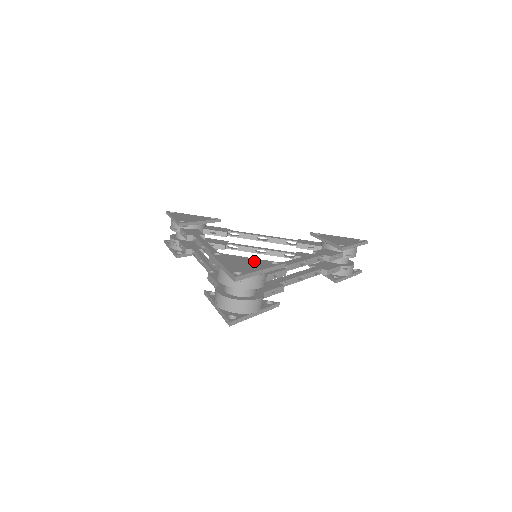
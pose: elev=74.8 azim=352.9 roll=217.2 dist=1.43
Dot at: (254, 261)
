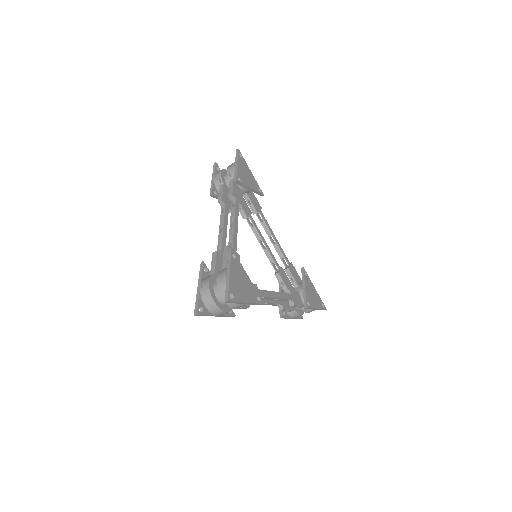
Dot at: (249, 286)
